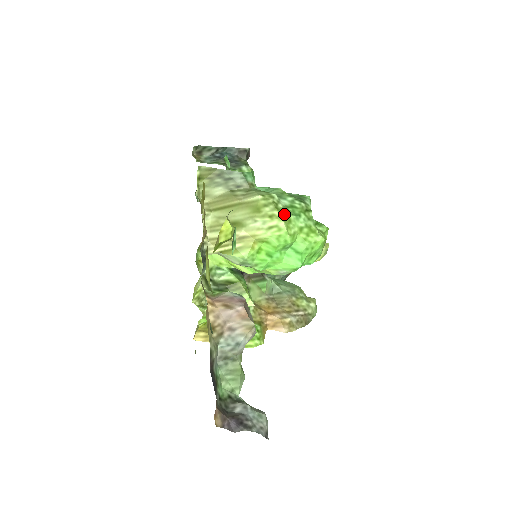
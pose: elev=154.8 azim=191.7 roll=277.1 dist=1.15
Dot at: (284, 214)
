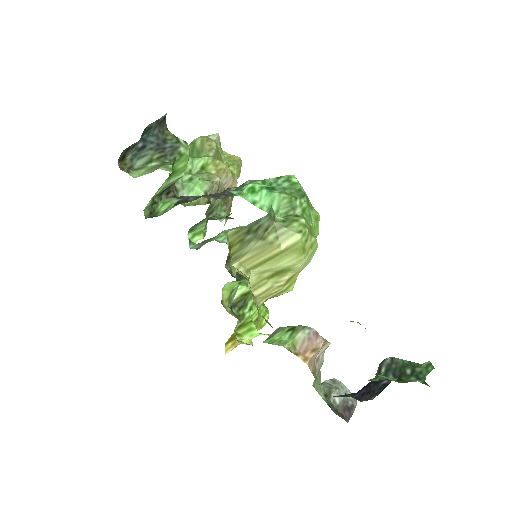
Dot at: (312, 231)
